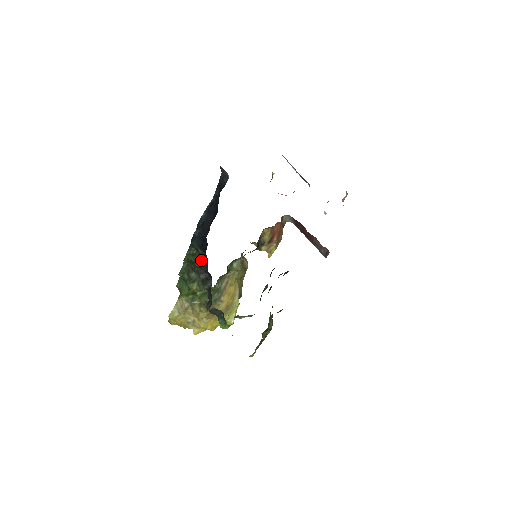
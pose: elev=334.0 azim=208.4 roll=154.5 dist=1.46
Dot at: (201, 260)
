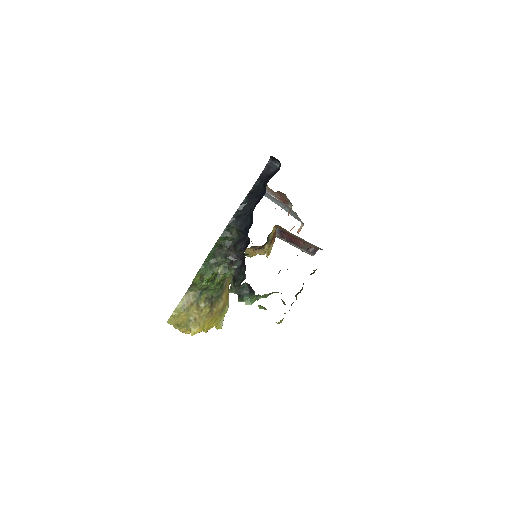
Dot at: (231, 243)
